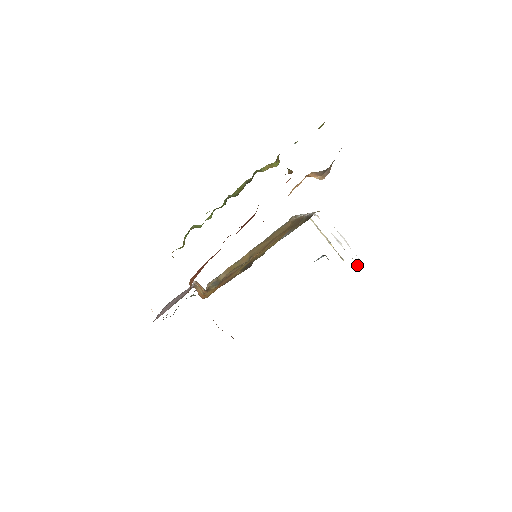
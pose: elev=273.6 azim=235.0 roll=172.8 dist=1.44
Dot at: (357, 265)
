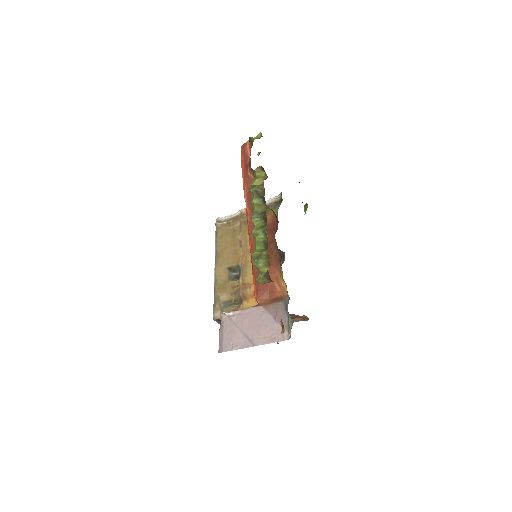
Dot at: occluded
